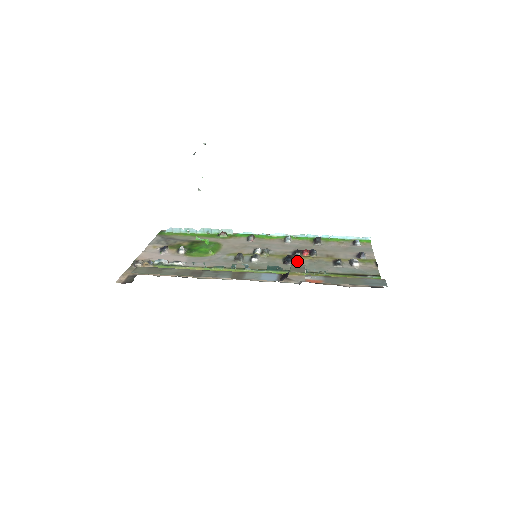
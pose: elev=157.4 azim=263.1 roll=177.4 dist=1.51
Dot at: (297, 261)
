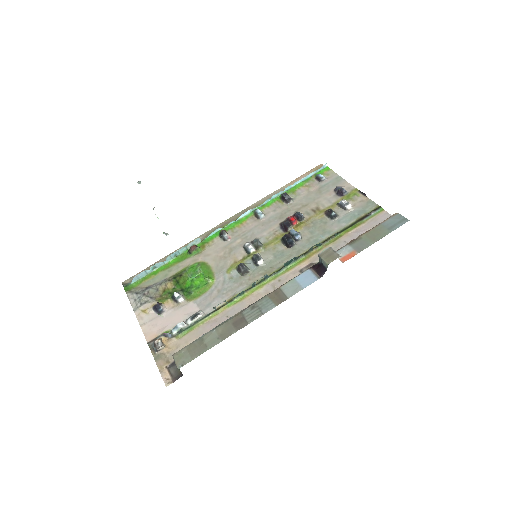
Dot at: (299, 237)
